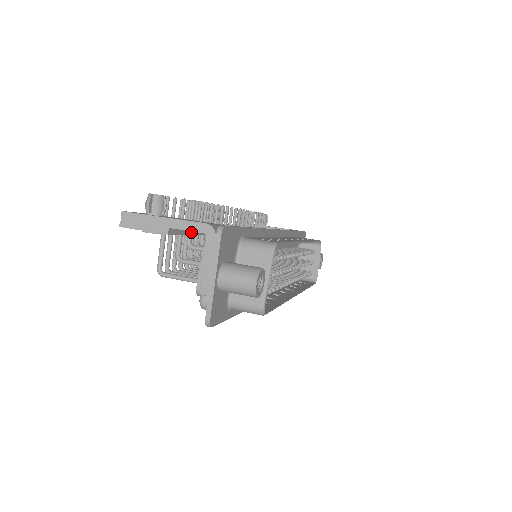
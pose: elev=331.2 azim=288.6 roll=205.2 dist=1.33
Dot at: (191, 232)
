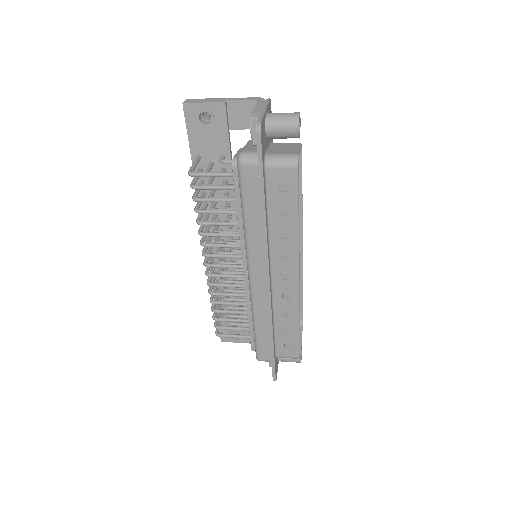
Dot at: (229, 142)
